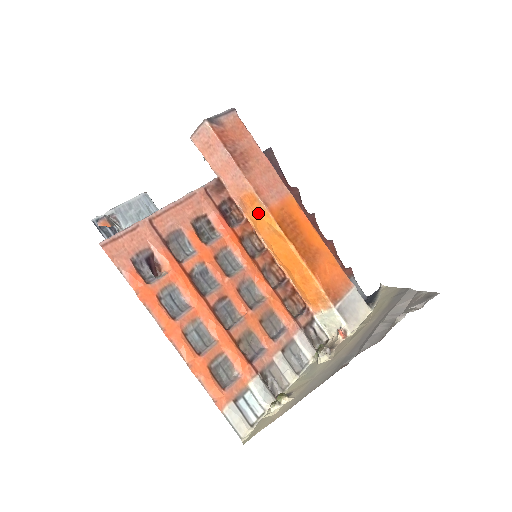
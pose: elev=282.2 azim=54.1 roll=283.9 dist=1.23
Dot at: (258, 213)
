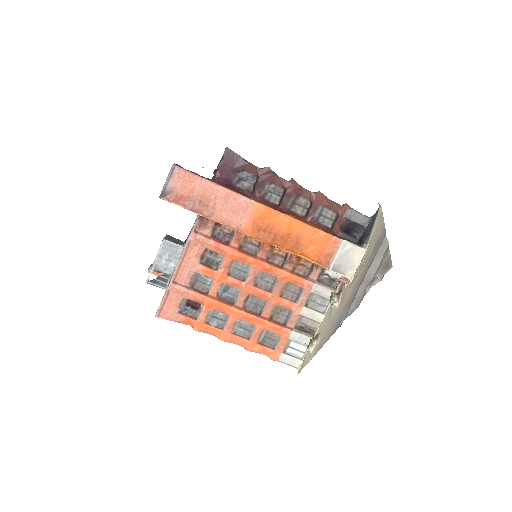
Dot at: occluded
